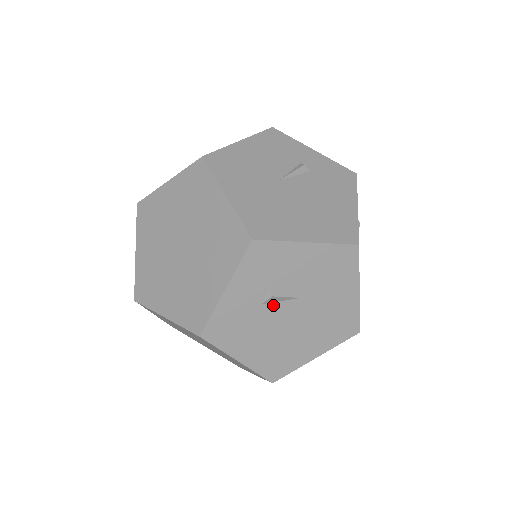
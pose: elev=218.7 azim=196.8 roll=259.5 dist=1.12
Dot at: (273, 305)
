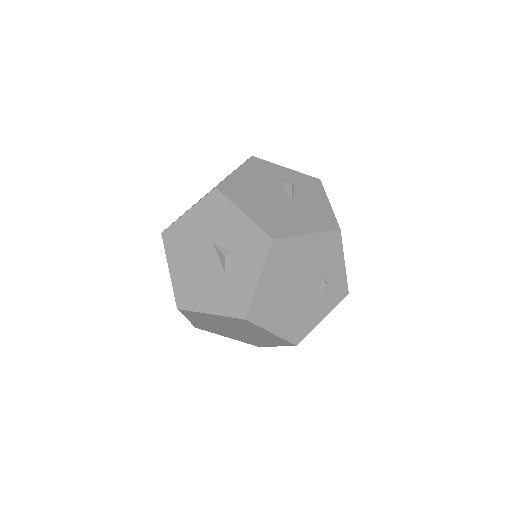
Dot at: (283, 188)
